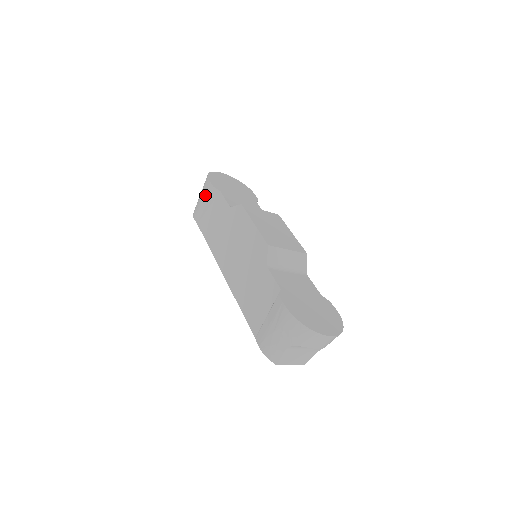
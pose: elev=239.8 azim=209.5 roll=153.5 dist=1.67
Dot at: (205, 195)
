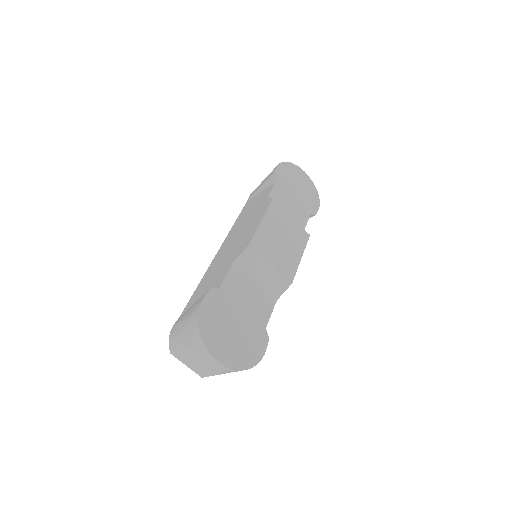
Dot at: (266, 178)
